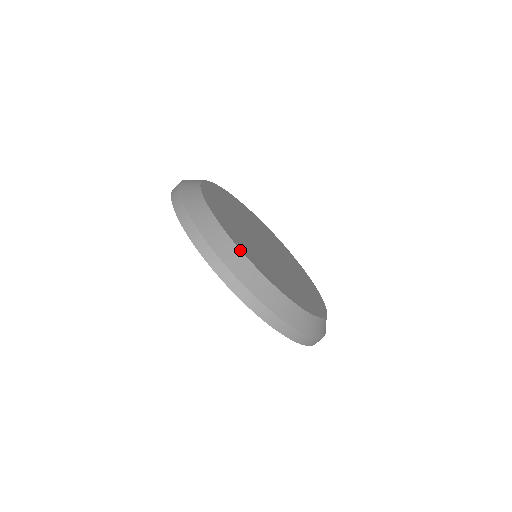
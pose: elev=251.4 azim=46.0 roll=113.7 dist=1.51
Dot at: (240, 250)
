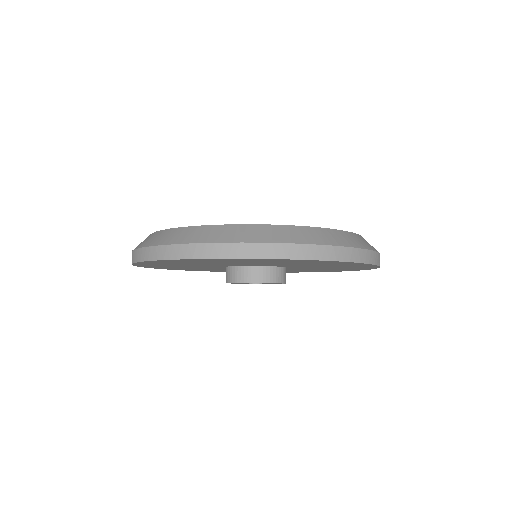
Dot at: (157, 232)
